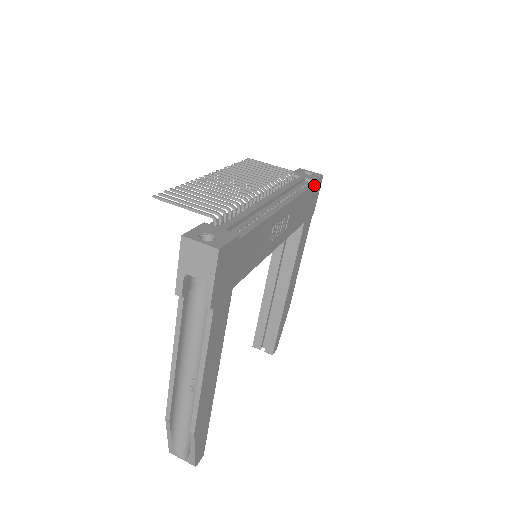
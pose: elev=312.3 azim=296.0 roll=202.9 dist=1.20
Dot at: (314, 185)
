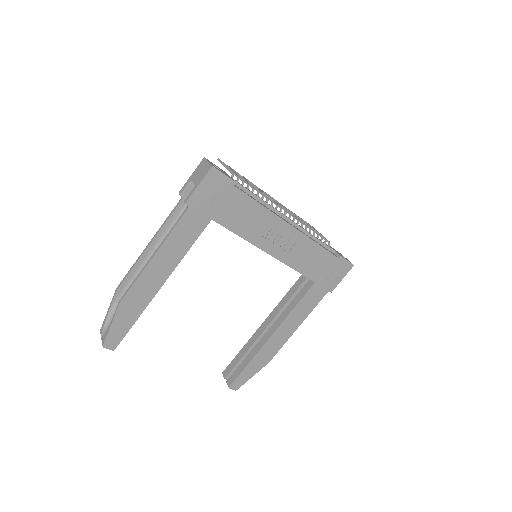
Dot at: (338, 259)
